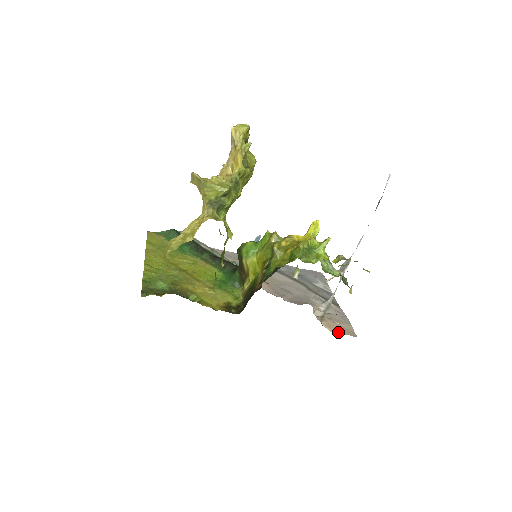
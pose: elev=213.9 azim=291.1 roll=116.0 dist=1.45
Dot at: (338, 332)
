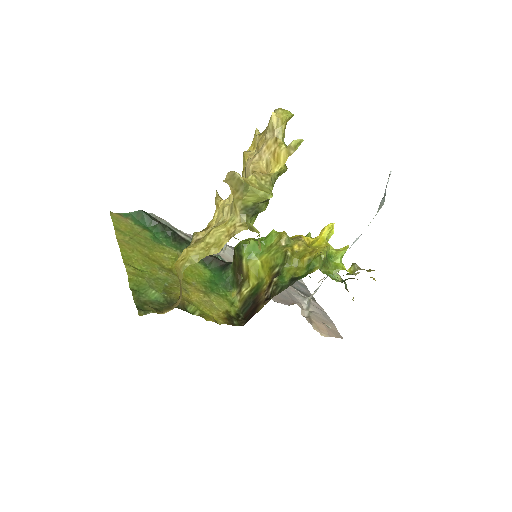
Dot at: (328, 335)
